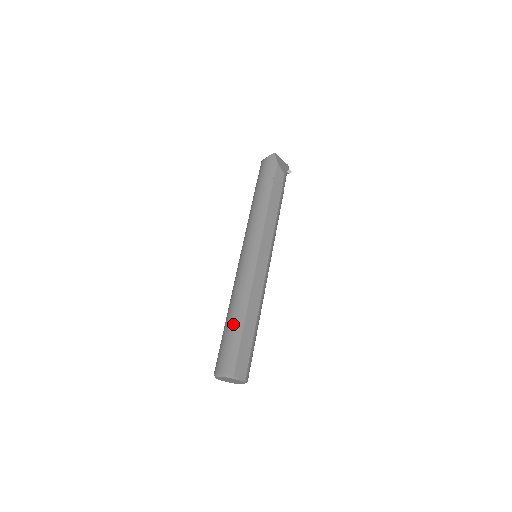
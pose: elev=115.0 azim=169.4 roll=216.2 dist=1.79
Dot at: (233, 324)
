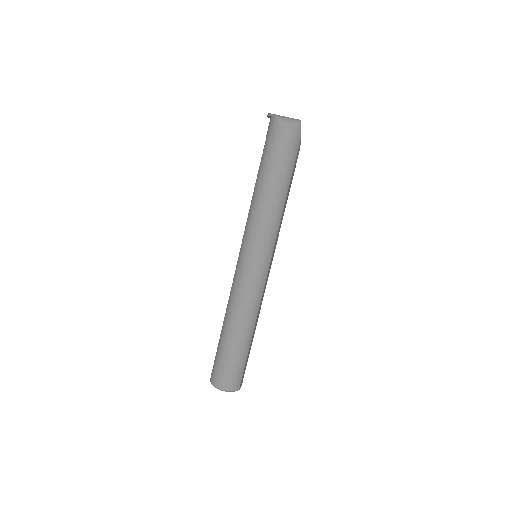
Dot at: (242, 345)
